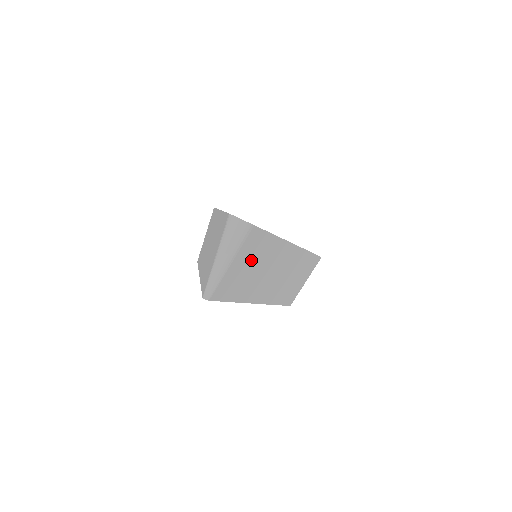
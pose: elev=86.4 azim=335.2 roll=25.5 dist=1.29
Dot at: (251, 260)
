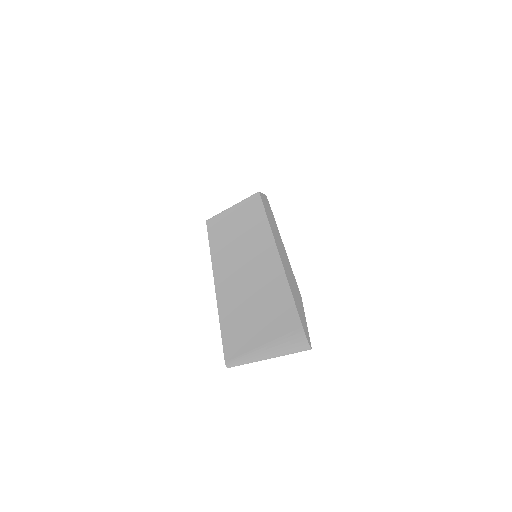
Dot at: occluded
